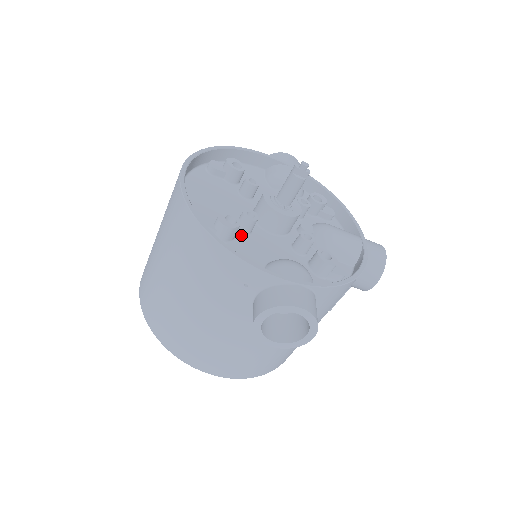
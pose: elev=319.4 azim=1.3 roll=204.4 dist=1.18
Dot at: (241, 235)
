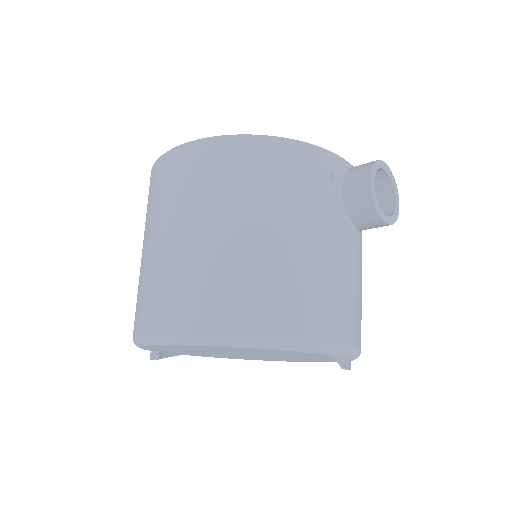
Dot at: occluded
